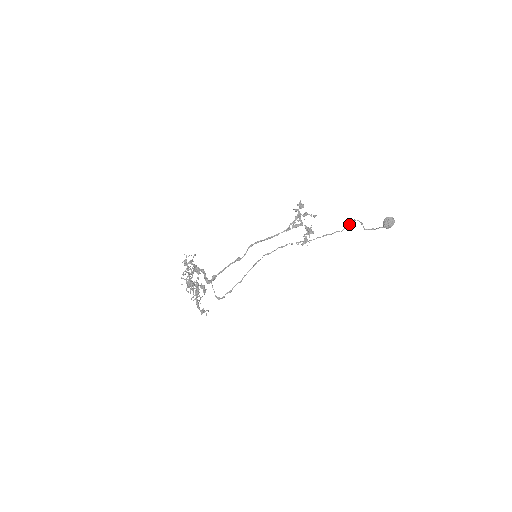
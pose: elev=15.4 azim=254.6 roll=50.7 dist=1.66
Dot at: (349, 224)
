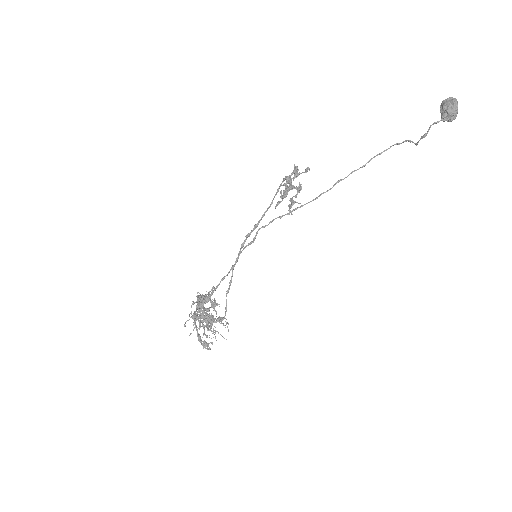
Dot at: (380, 153)
